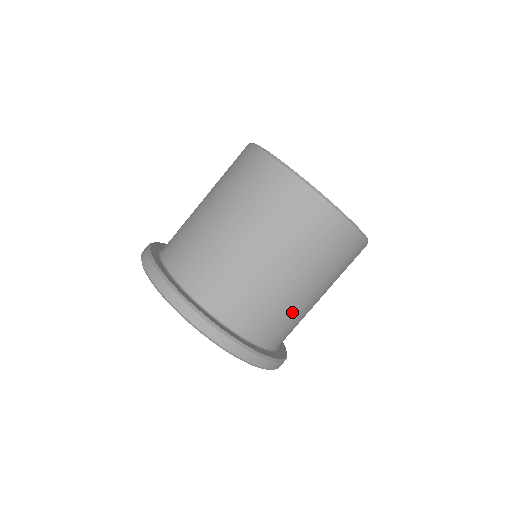
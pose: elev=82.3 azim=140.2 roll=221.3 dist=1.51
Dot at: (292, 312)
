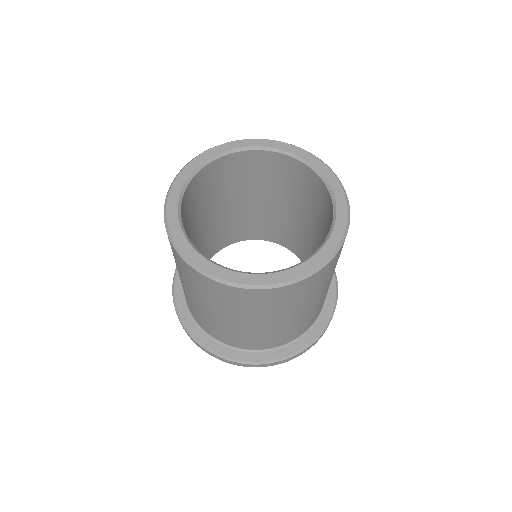
Dot at: (256, 334)
